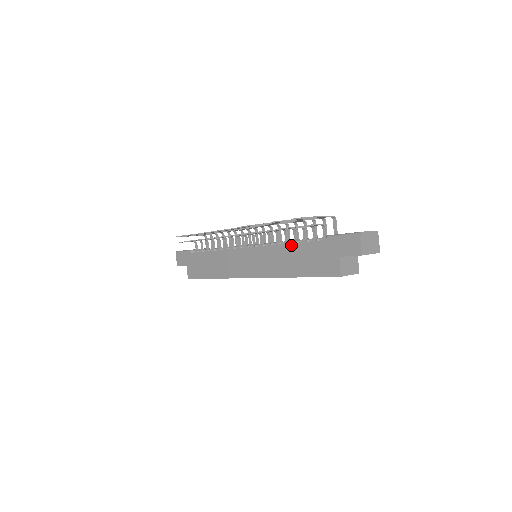
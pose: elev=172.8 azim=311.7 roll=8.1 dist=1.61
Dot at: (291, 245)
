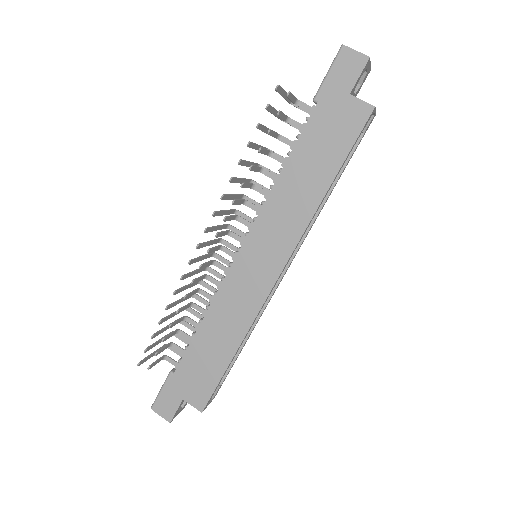
Dot at: (287, 166)
